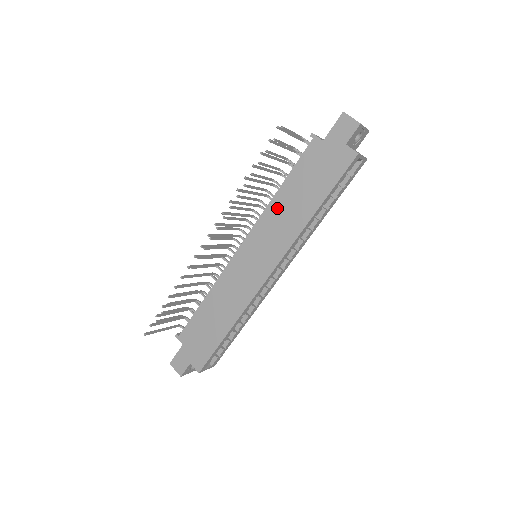
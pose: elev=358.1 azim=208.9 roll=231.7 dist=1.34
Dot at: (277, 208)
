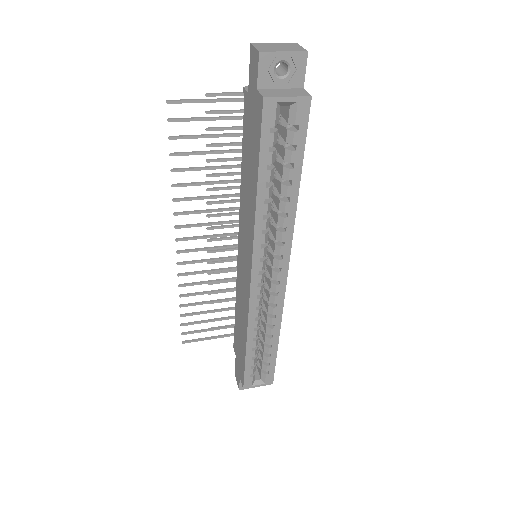
Dot at: (243, 195)
